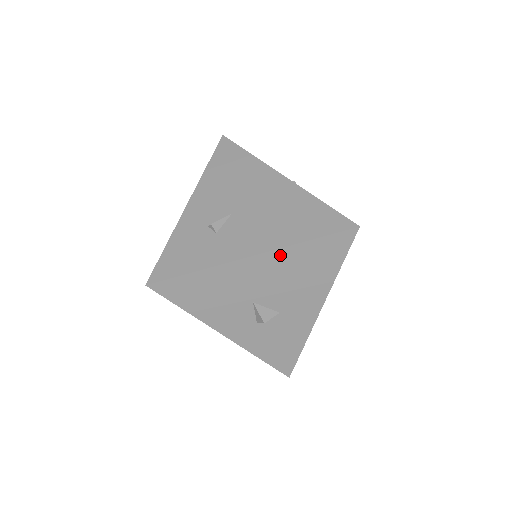
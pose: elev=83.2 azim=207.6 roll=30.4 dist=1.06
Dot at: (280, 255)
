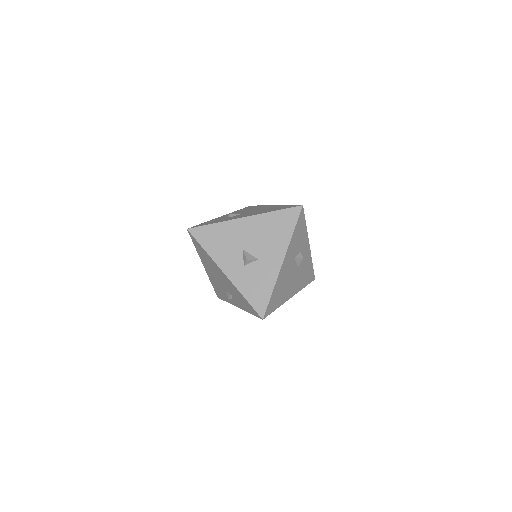
Dot at: (259, 218)
